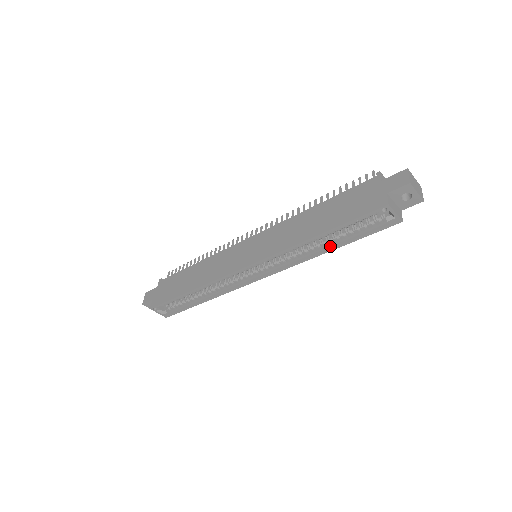
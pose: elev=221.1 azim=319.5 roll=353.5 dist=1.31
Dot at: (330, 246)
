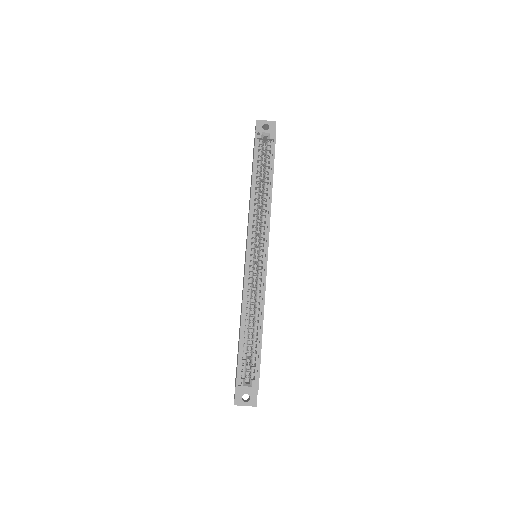
Dot at: (270, 186)
